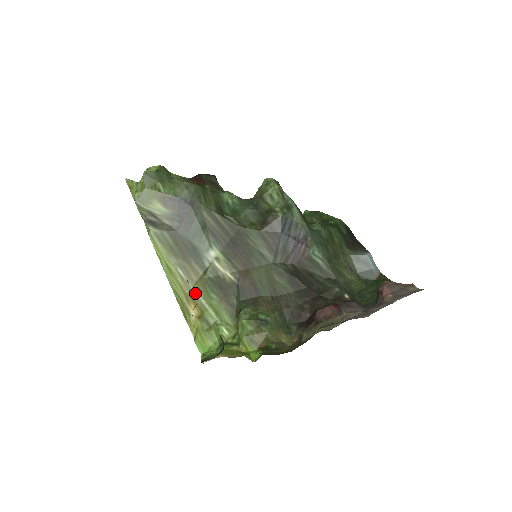
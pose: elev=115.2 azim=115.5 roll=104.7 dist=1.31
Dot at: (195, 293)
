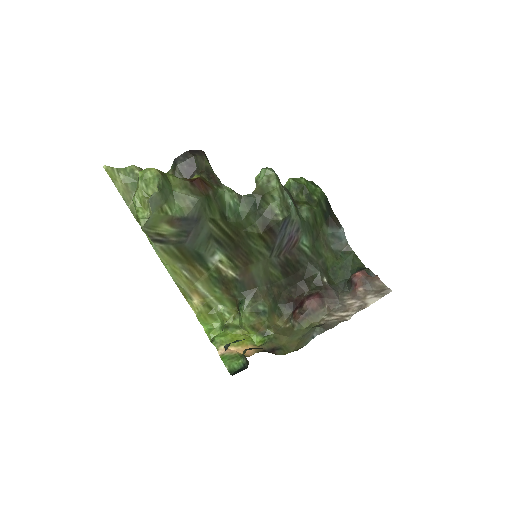
Dot at: (199, 288)
